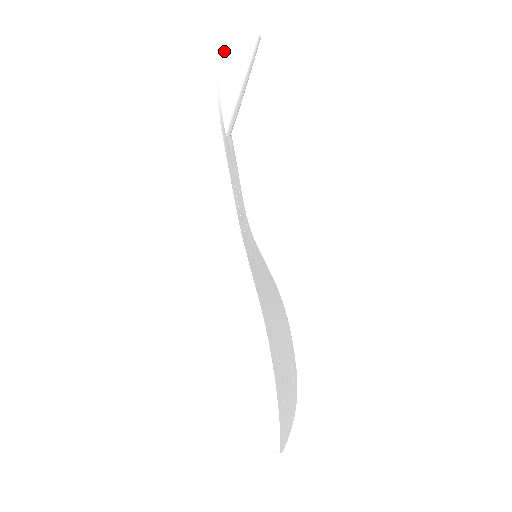
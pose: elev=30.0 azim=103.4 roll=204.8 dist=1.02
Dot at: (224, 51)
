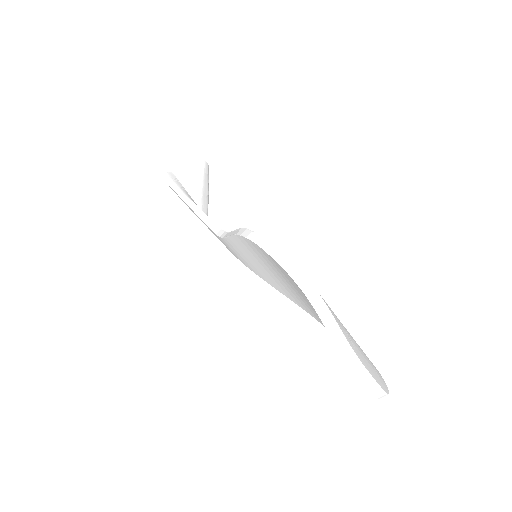
Dot at: (183, 175)
